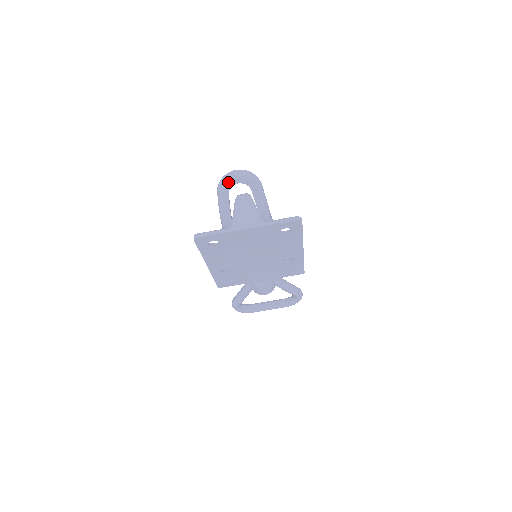
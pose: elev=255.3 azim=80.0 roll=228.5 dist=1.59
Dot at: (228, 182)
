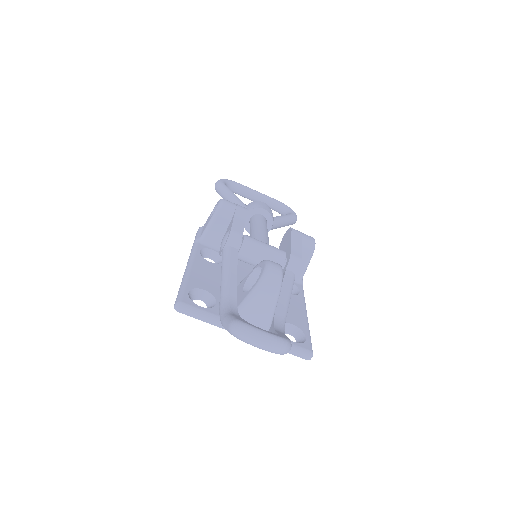
Dot at: (247, 343)
